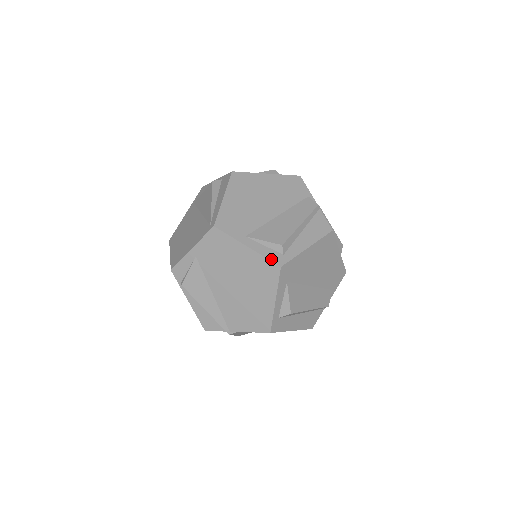
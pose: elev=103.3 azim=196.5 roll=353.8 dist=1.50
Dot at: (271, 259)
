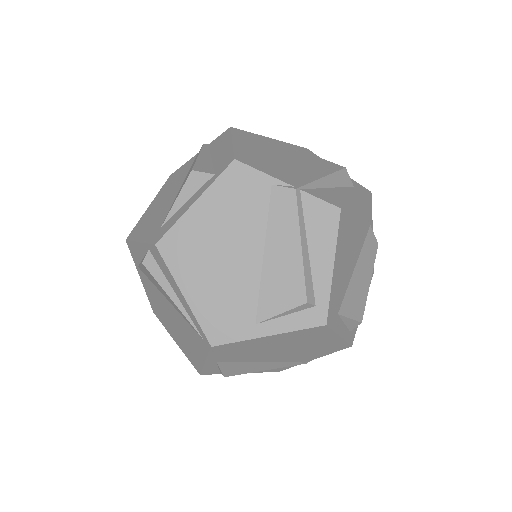
Dot at: (308, 326)
